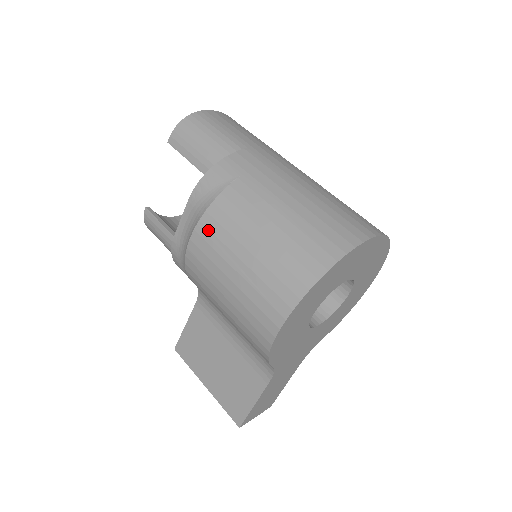
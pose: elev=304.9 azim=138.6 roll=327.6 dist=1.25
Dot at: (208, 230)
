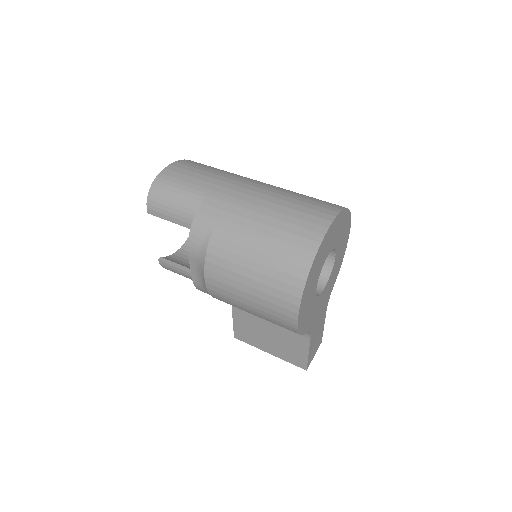
Dot at: (214, 273)
